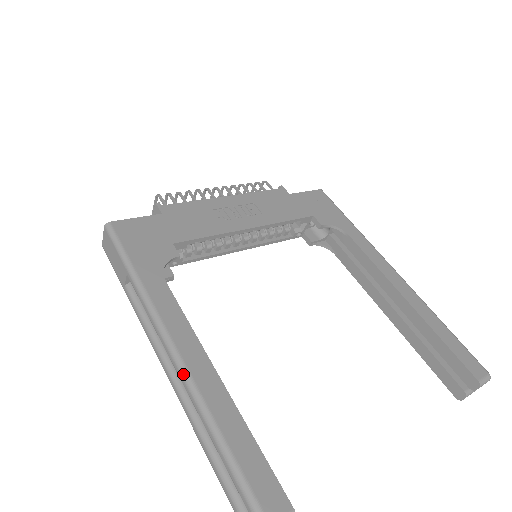
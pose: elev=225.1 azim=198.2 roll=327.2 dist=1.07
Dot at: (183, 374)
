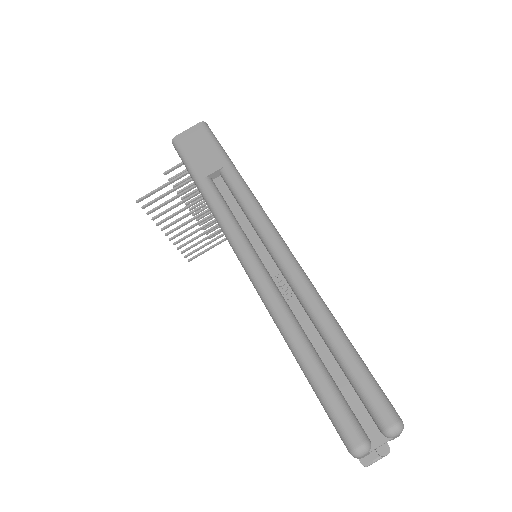
Dot at: (297, 265)
